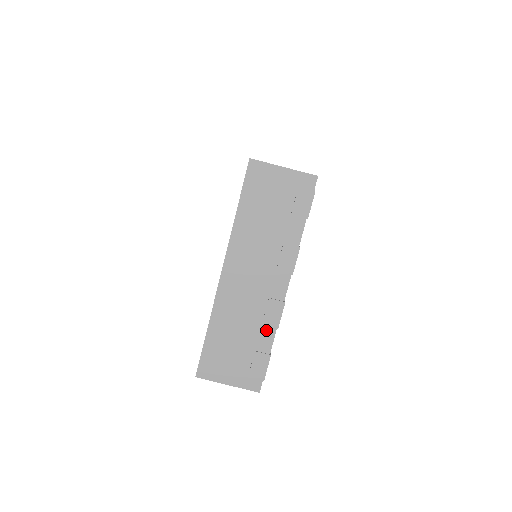
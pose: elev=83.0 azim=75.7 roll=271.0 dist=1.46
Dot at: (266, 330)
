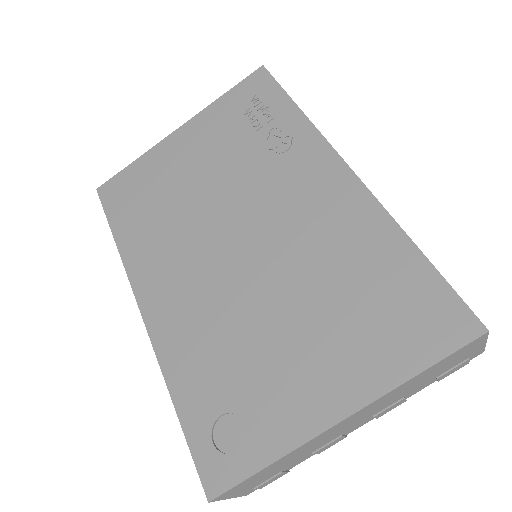
Dot at: (309, 456)
